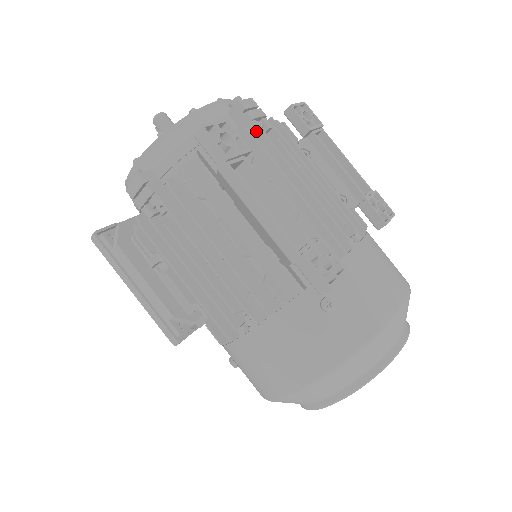
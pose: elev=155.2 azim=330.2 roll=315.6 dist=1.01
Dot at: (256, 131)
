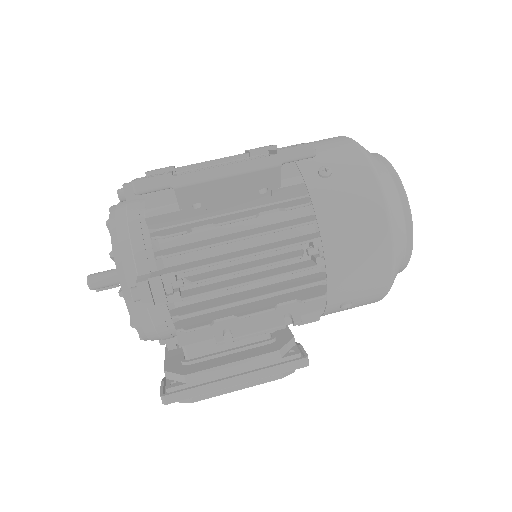
Dot at: occluded
